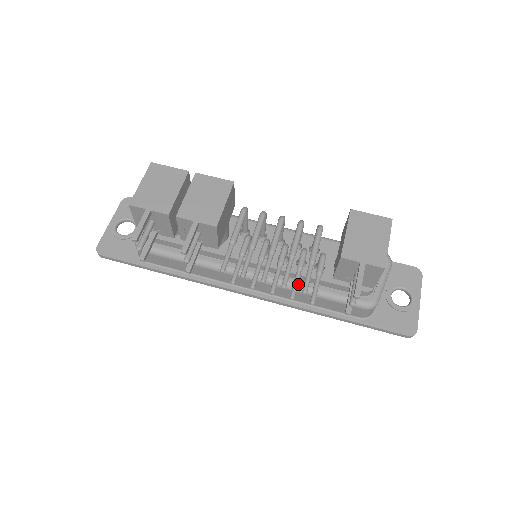
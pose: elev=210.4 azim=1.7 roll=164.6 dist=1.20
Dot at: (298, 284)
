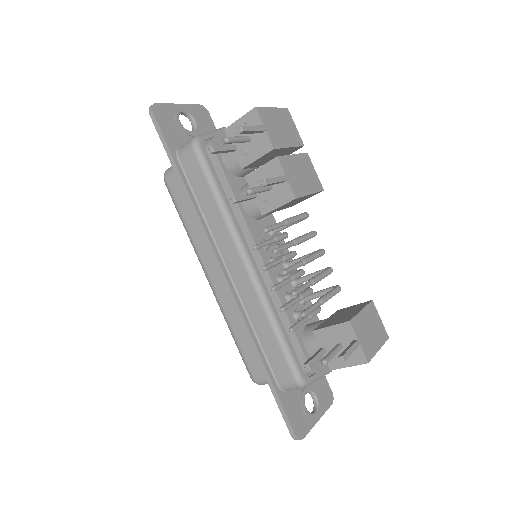
Dot at: (273, 308)
